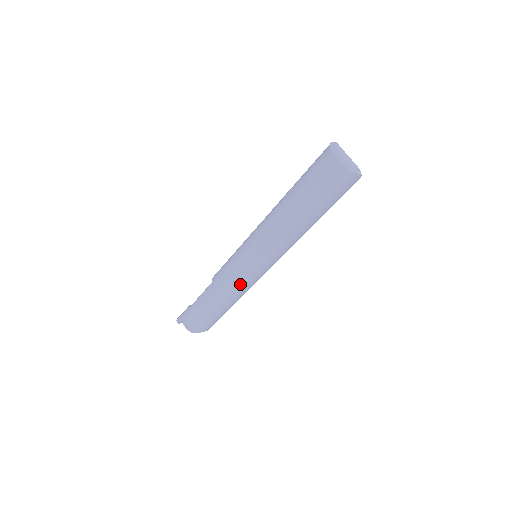
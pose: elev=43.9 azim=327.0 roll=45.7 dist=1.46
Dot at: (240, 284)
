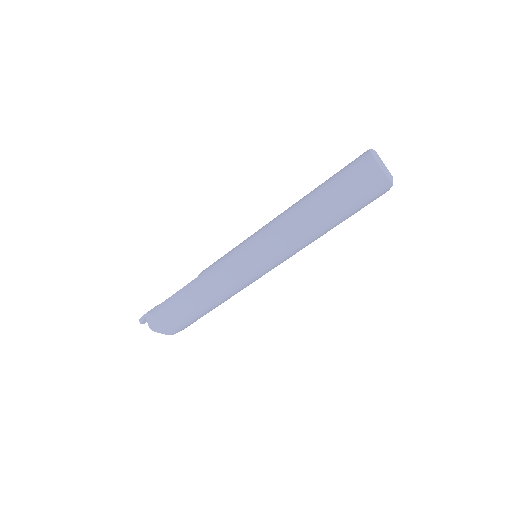
Dot at: (231, 280)
